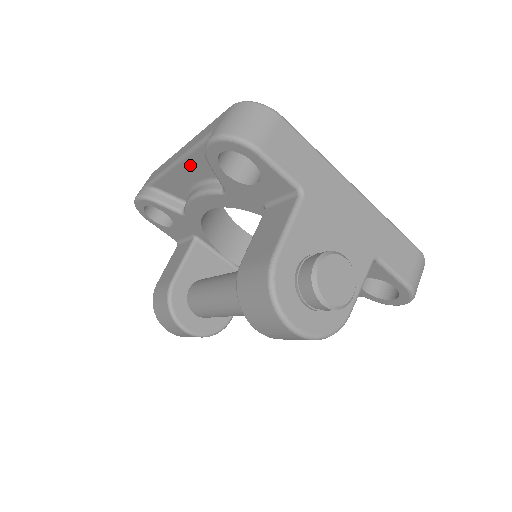
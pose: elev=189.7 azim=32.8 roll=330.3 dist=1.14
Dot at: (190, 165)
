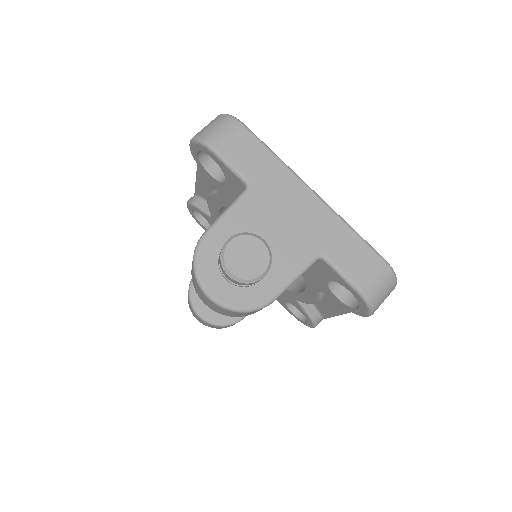
Dot at: occluded
